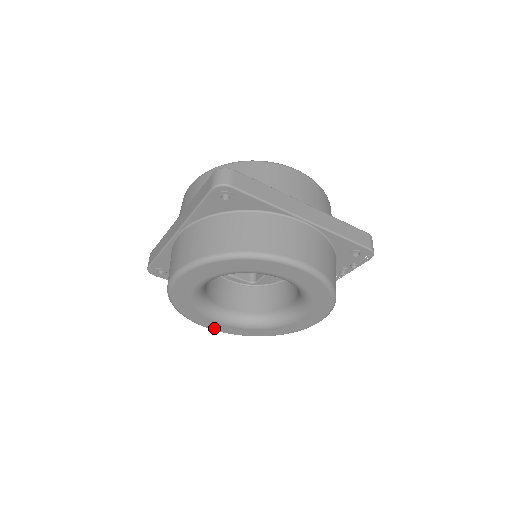
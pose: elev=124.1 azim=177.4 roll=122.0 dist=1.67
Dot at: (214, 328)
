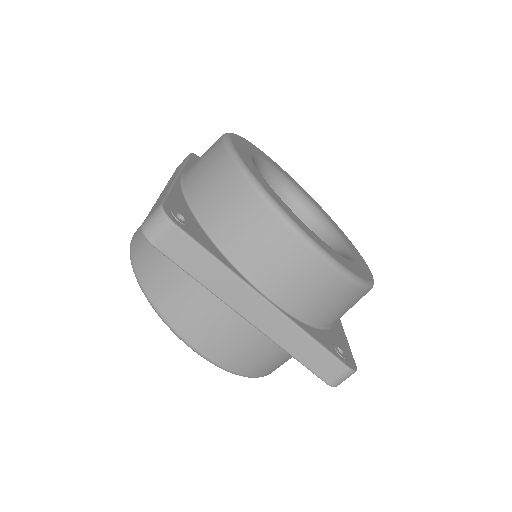
Dot at: occluded
